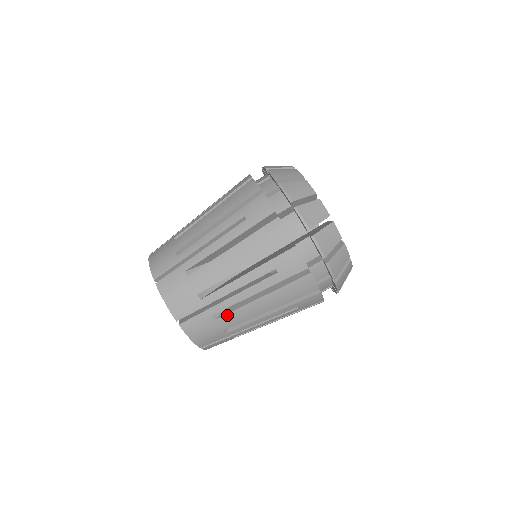
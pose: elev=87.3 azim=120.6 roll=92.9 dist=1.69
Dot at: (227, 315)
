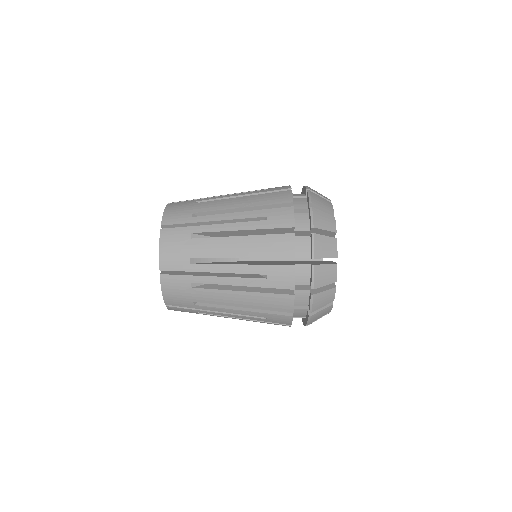
Dot at: (204, 290)
